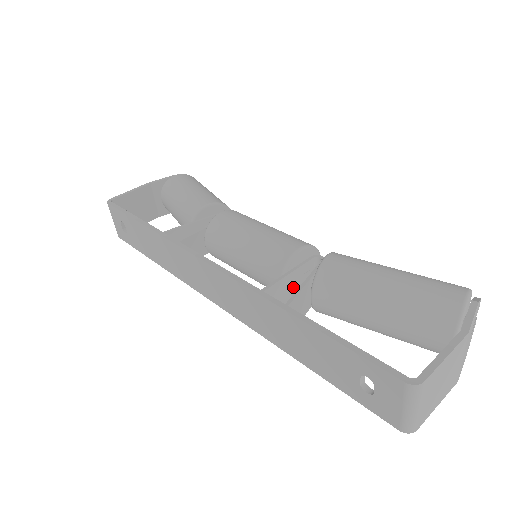
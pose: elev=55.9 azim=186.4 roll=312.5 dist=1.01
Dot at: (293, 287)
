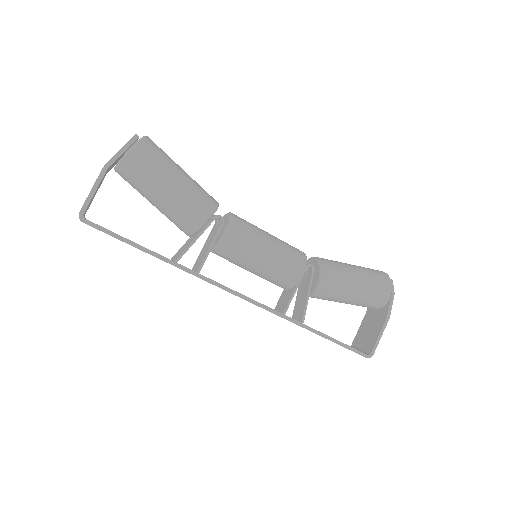
Dot at: occluded
